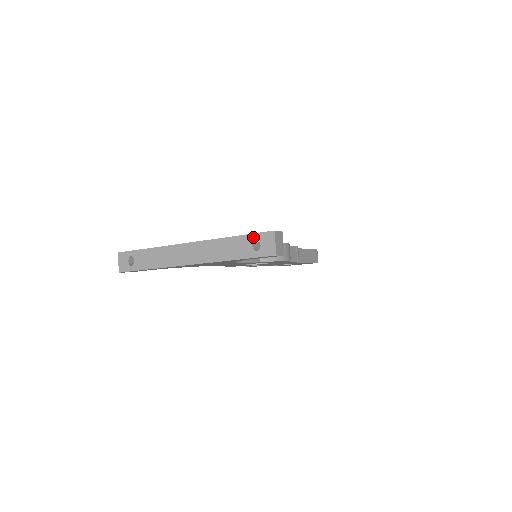
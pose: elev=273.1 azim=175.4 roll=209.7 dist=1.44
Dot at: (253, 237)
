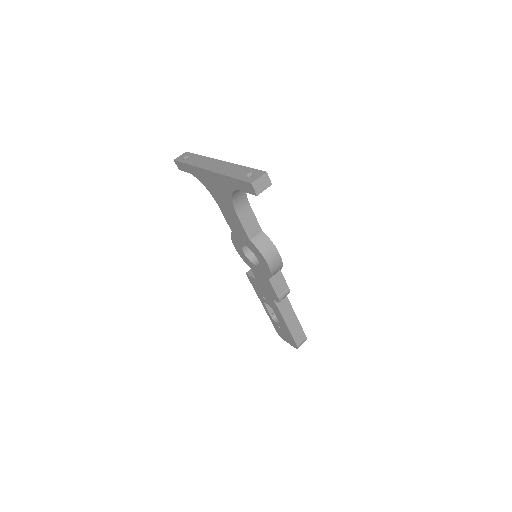
Dot at: (253, 170)
